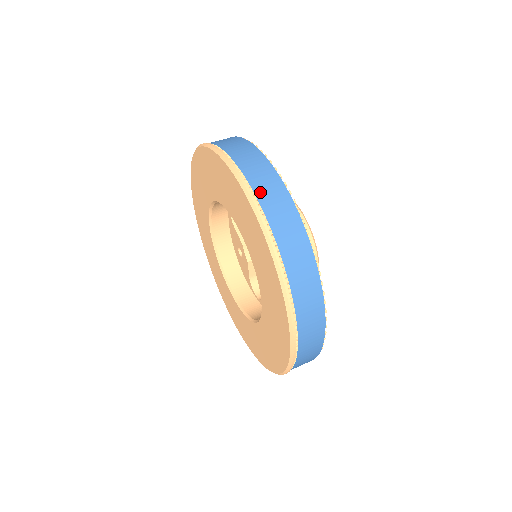
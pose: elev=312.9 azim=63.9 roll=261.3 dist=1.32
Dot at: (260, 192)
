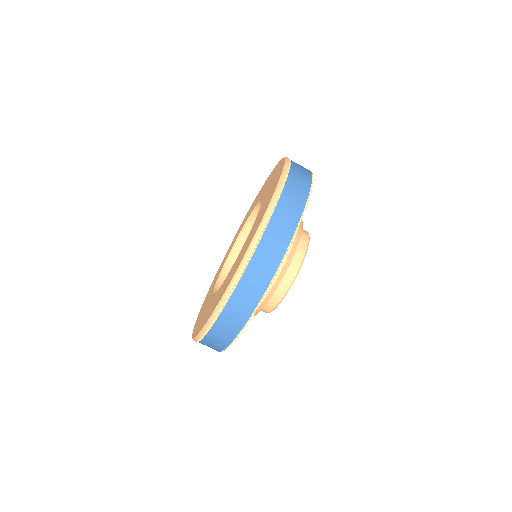
Dot at: (208, 339)
